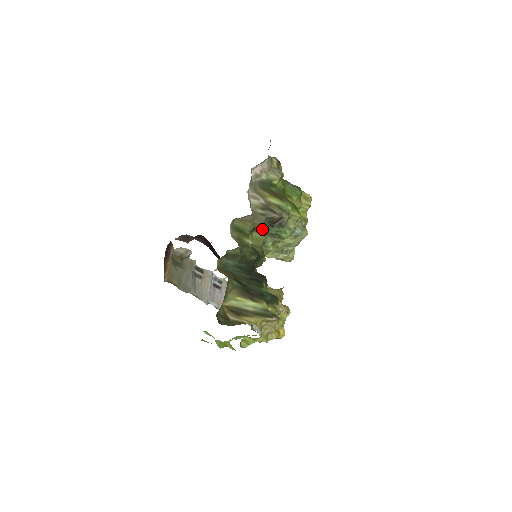
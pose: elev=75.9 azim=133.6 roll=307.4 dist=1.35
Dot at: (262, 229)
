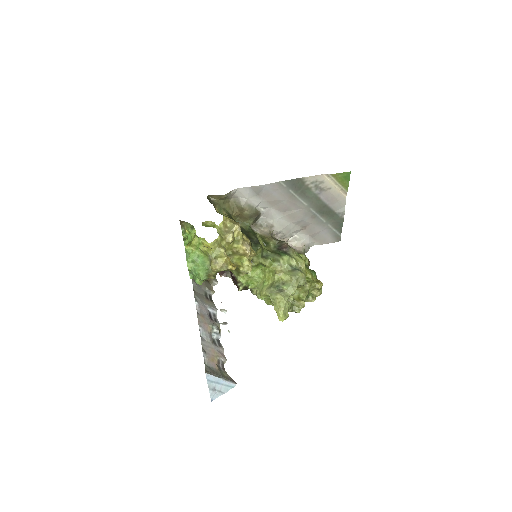
Dot at: (271, 248)
